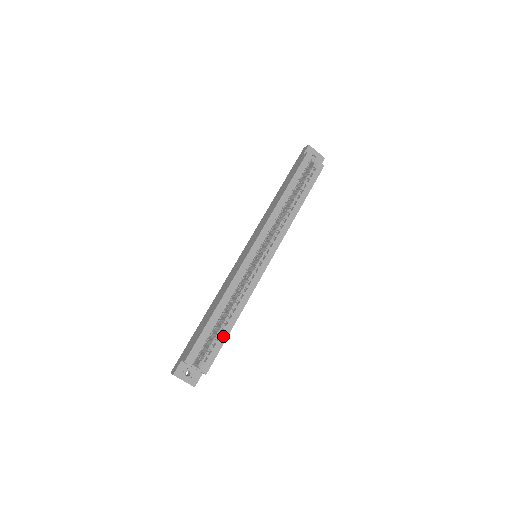
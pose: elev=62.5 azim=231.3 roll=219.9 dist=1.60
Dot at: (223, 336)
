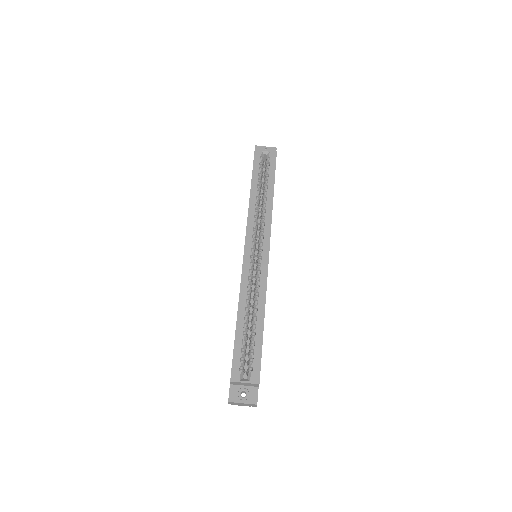
Dot at: (258, 339)
